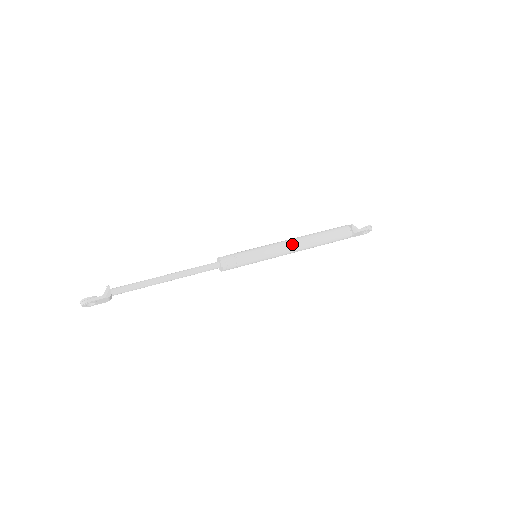
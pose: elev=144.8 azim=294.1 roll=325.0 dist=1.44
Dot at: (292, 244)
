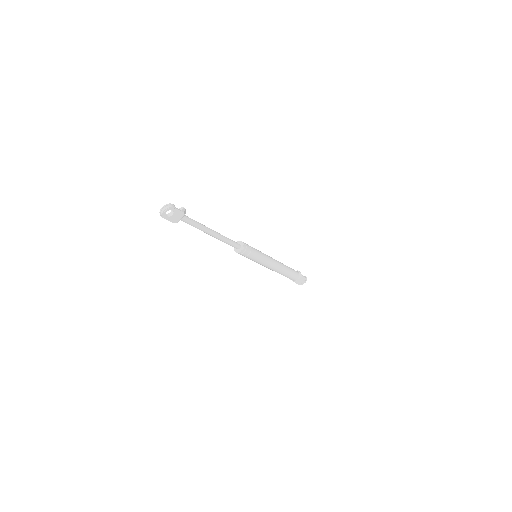
Dot at: (275, 260)
